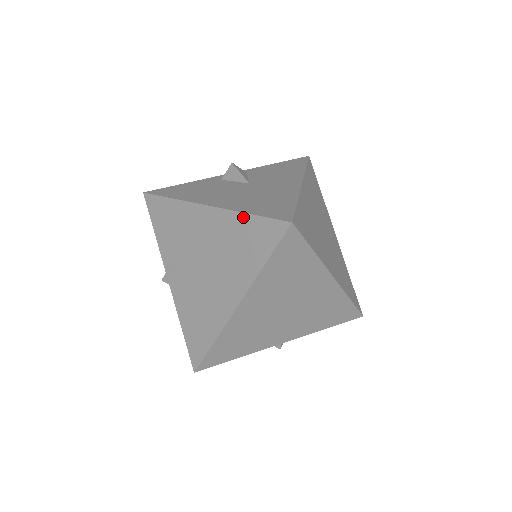
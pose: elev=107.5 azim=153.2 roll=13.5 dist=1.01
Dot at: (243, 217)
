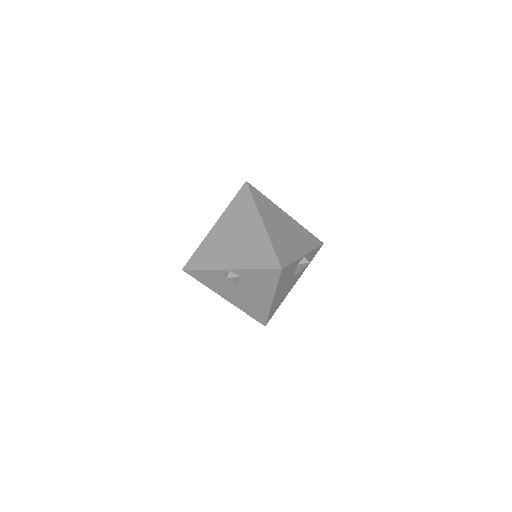
Dot at: occluded
